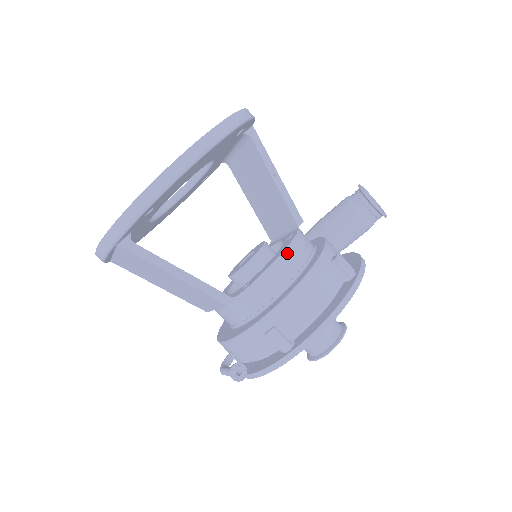
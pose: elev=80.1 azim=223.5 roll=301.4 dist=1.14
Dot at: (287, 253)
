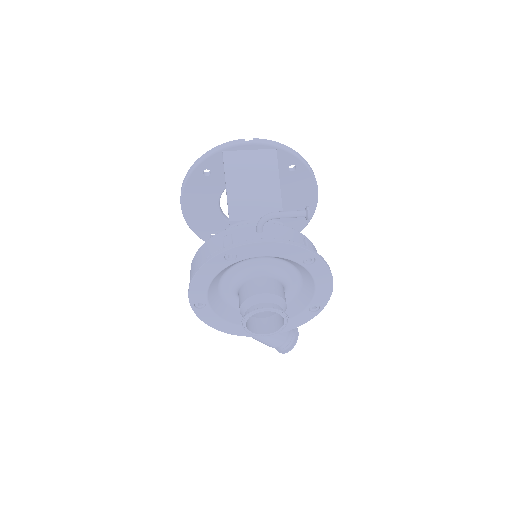
Dot at: occluded
